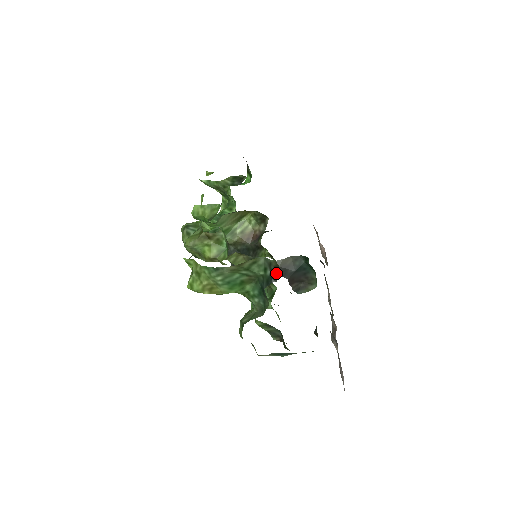
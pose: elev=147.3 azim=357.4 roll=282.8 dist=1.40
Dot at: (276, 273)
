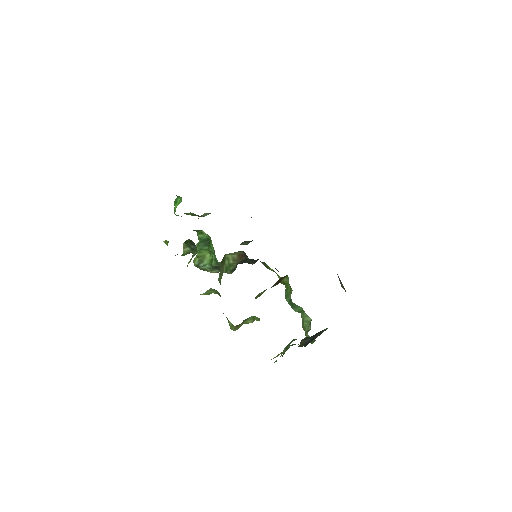
Dot at: occluded
